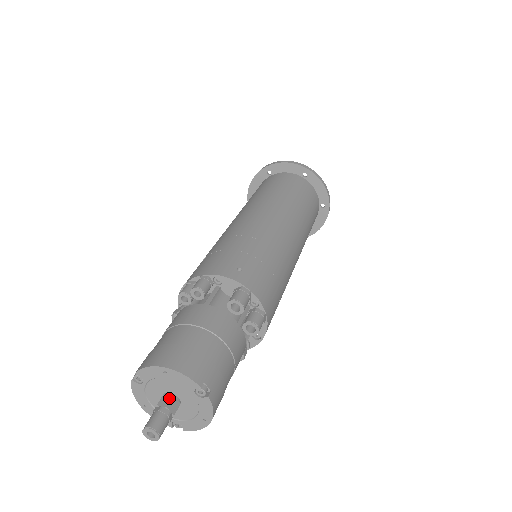
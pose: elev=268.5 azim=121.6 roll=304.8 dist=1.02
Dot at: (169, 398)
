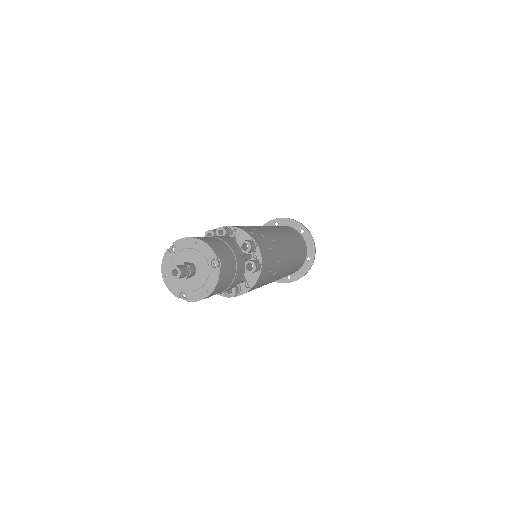
Dot at: (191, 264)
